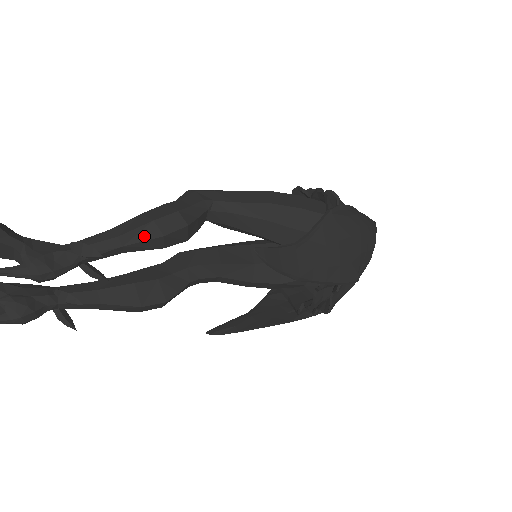
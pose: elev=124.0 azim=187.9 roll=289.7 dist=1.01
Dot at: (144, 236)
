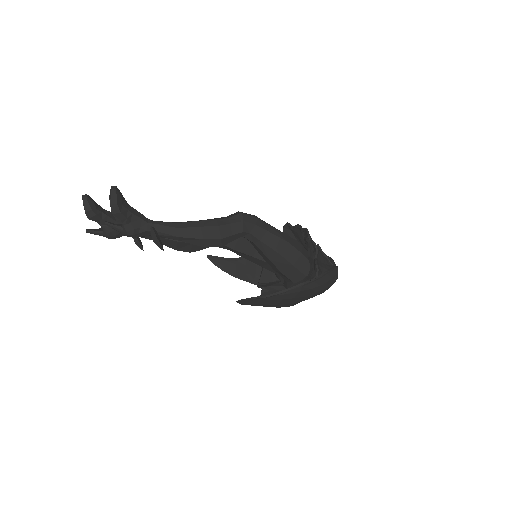
Dot at: (194, 242)
